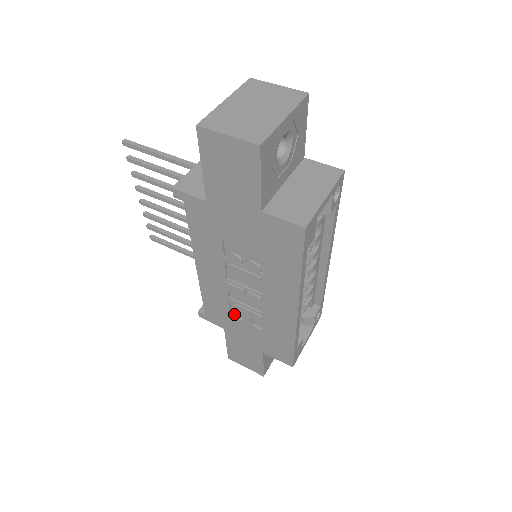
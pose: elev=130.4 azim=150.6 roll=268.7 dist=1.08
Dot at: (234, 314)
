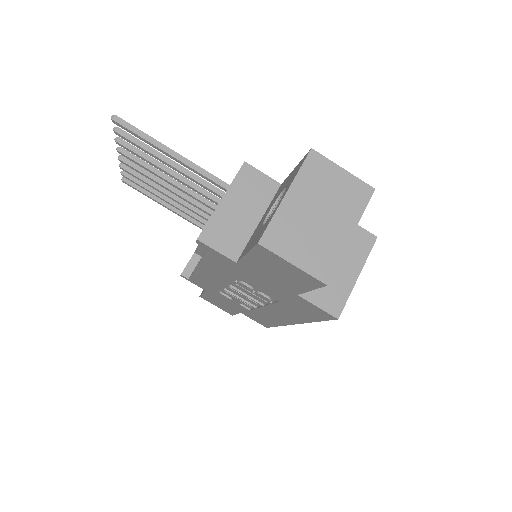
Dot at: (222, 292)
